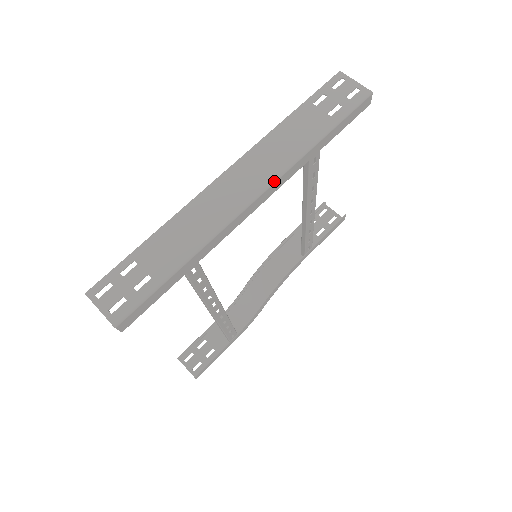
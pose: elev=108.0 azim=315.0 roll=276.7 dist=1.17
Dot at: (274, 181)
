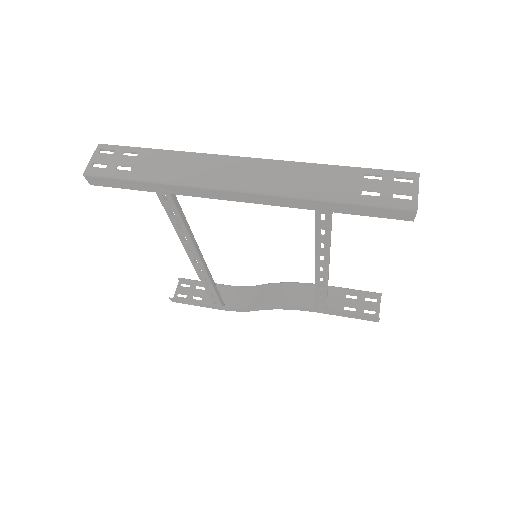
Dot at: (263, 193)
